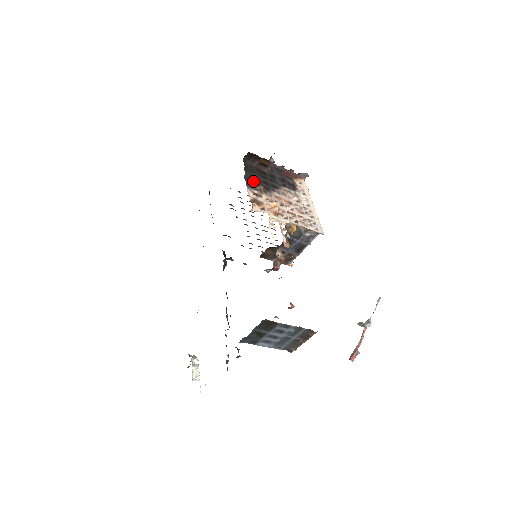
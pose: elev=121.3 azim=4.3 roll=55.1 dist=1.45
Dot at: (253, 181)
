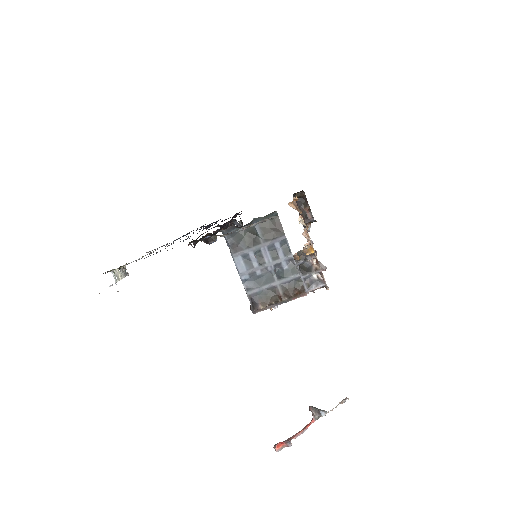
Dot at: occluded
